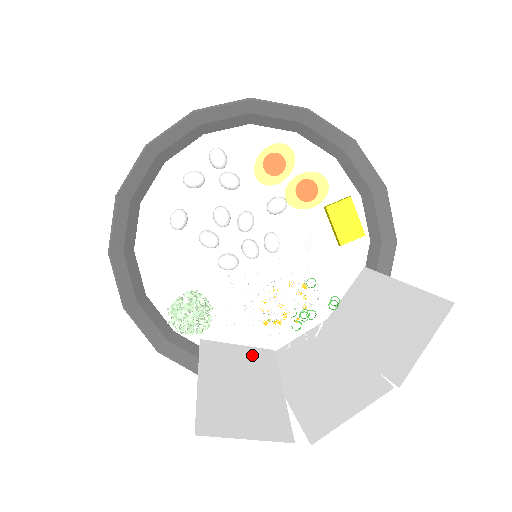
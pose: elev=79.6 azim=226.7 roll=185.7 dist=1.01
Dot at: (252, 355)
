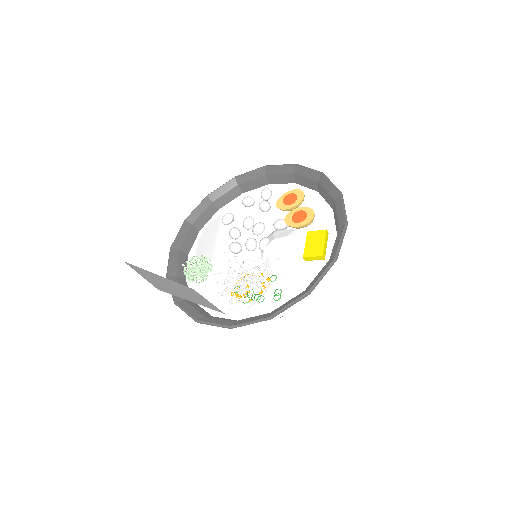
Dot at: (208, 303)
